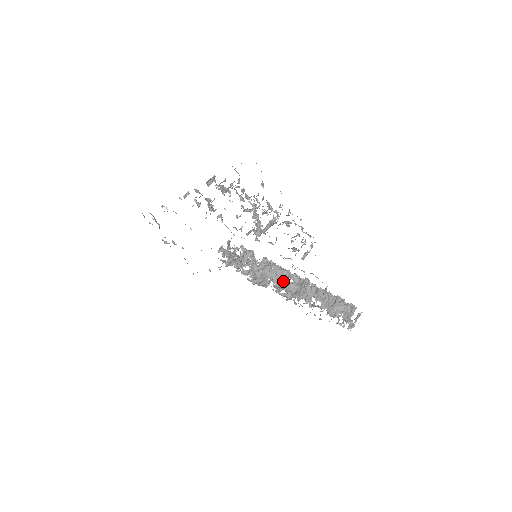
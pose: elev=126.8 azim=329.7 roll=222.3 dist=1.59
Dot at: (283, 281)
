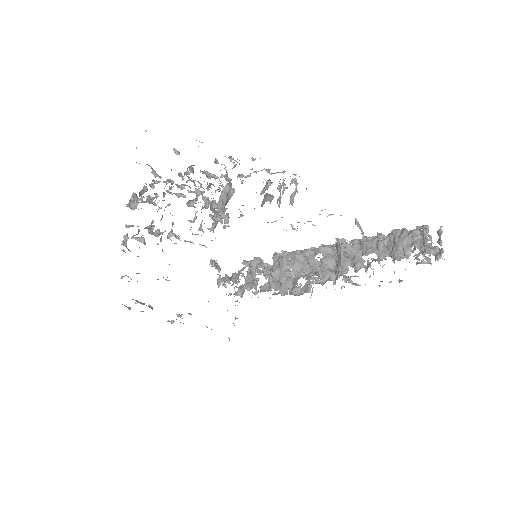
Dot at: (312, 264)
